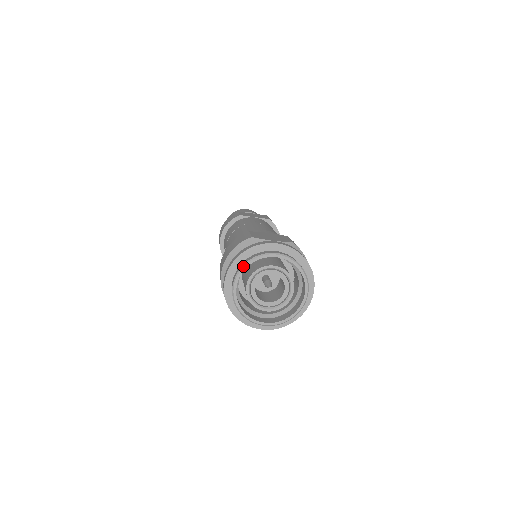
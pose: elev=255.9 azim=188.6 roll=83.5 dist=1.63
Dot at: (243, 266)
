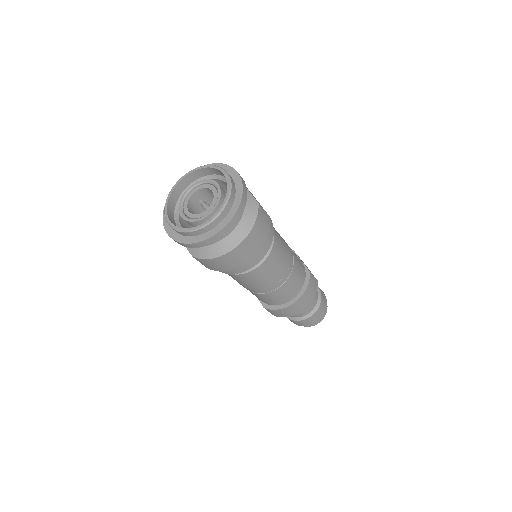
Dot at: (202, 166)
